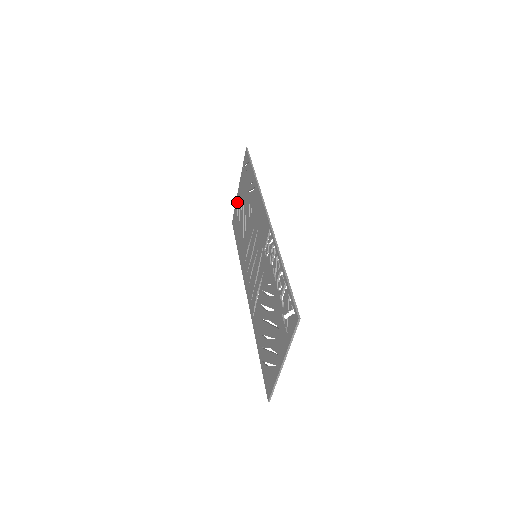
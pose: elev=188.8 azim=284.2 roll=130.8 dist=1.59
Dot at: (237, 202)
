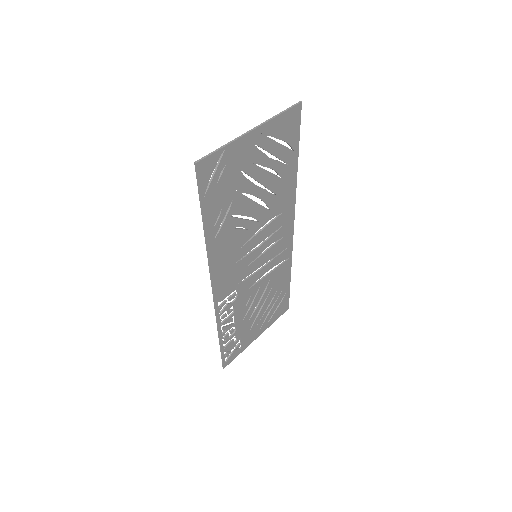
Dot at: (266, 131)
